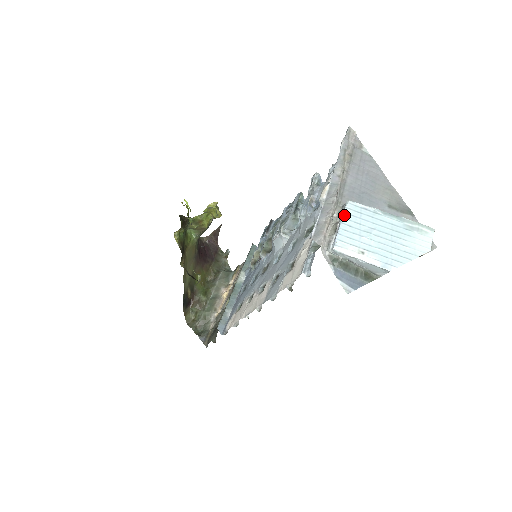
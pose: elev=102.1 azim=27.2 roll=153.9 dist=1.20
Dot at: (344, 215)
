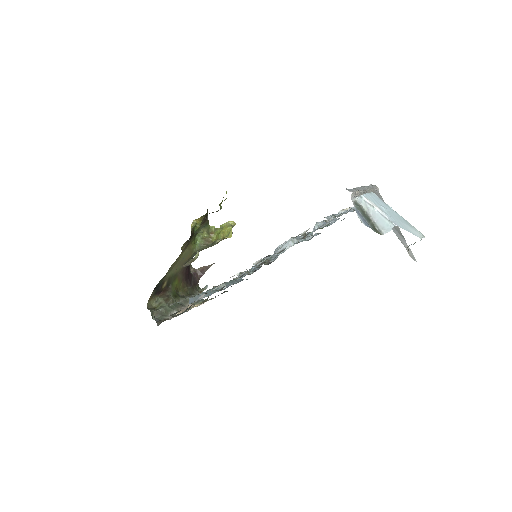
Dot at: (370, 193)
